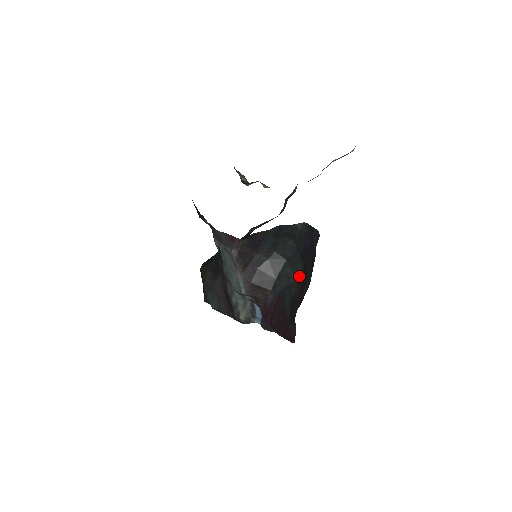
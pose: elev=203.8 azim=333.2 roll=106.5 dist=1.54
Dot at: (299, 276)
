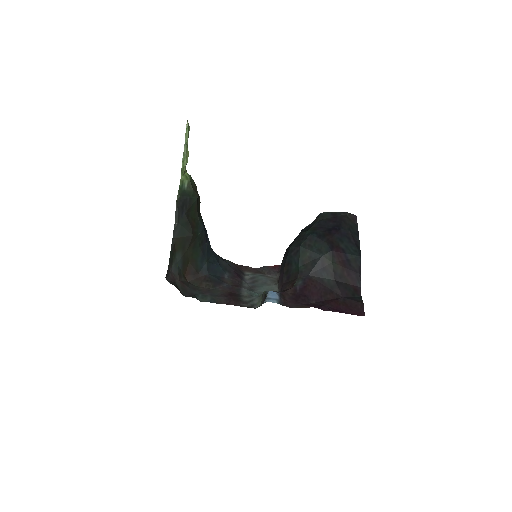
Dot at: (325, 253)
